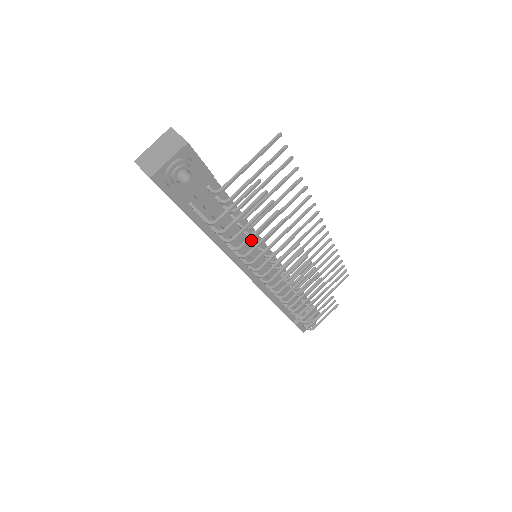
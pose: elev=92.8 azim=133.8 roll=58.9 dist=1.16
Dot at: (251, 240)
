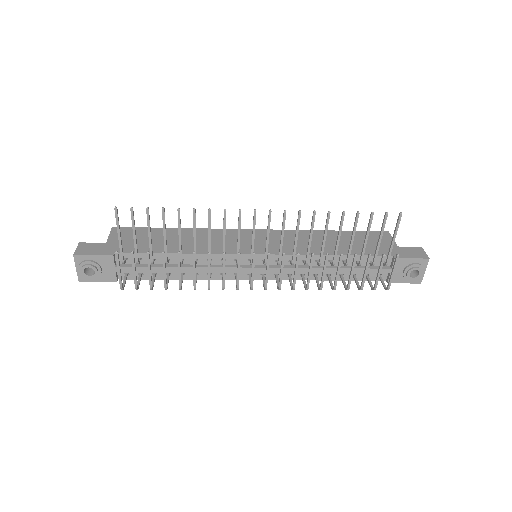
Dot at: occluded
